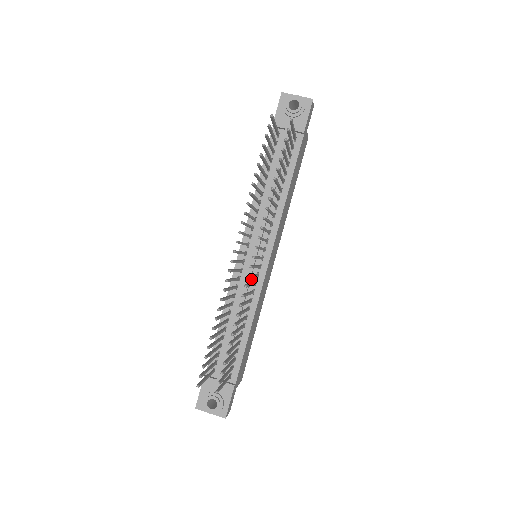
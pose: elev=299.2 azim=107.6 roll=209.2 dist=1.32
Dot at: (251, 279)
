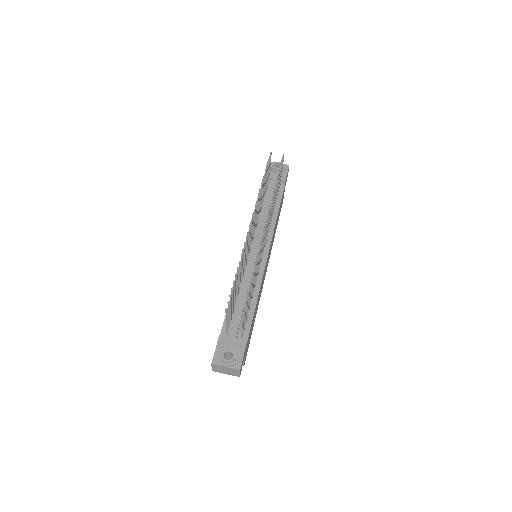
Dot at: occluded
